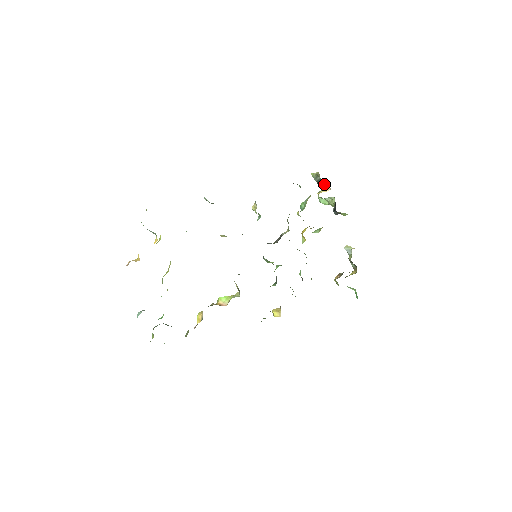
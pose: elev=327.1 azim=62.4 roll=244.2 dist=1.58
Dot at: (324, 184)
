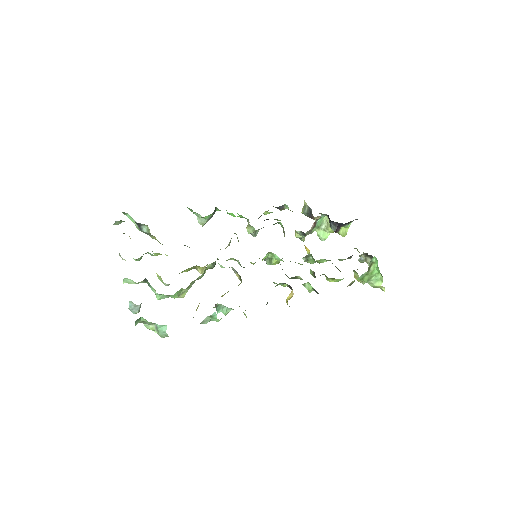
Dot at: occluded
